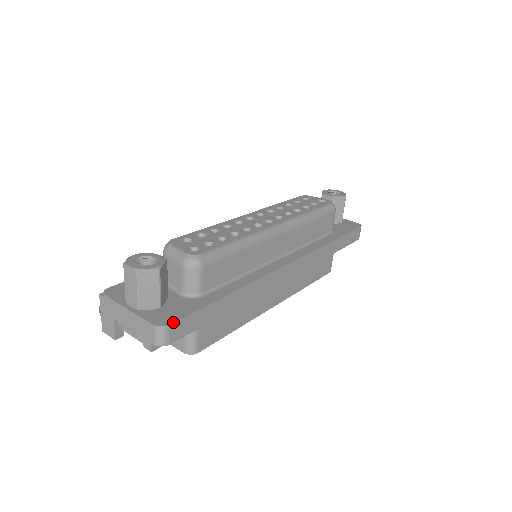
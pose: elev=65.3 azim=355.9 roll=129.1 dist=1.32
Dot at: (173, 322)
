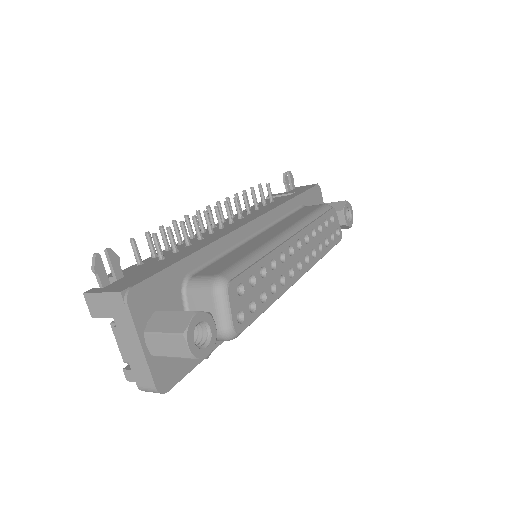
Dot at: occluded
